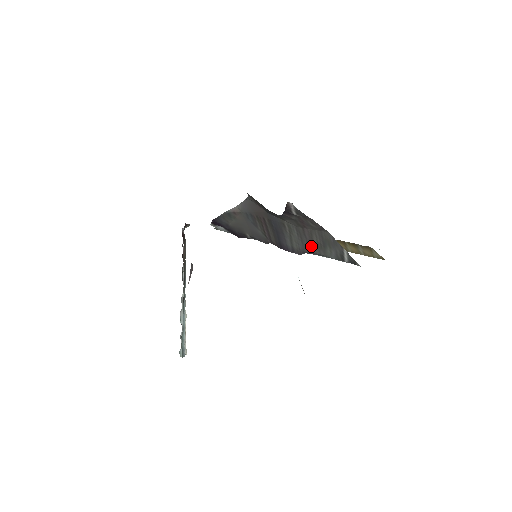
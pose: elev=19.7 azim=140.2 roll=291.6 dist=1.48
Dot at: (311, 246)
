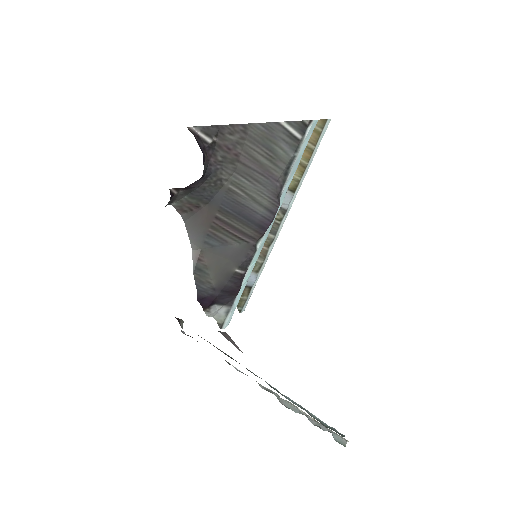
Dot at: (268, 173)
